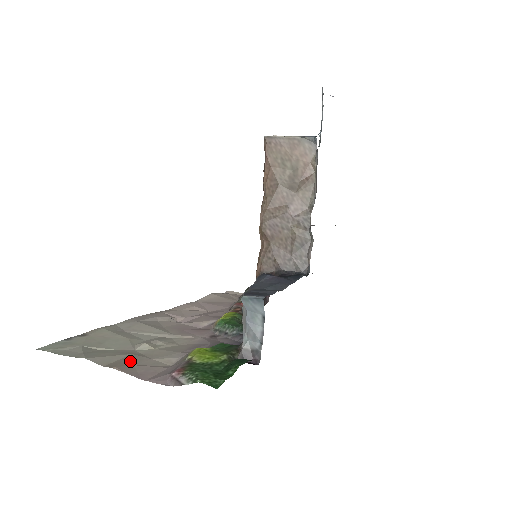
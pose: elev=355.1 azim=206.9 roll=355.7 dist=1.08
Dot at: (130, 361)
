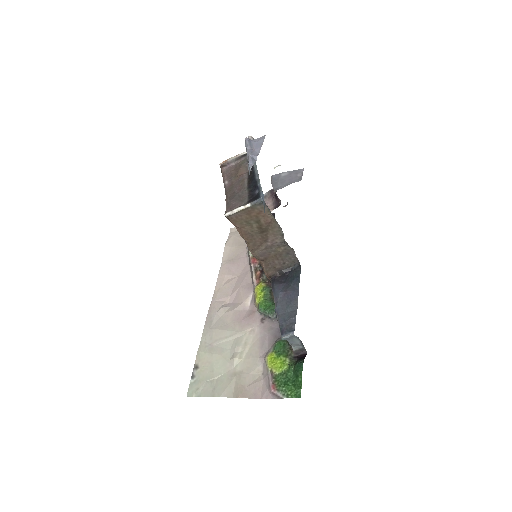
Dot at: (241, 384)
